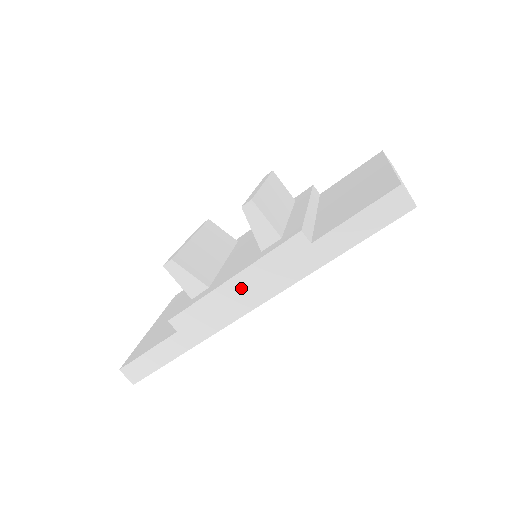
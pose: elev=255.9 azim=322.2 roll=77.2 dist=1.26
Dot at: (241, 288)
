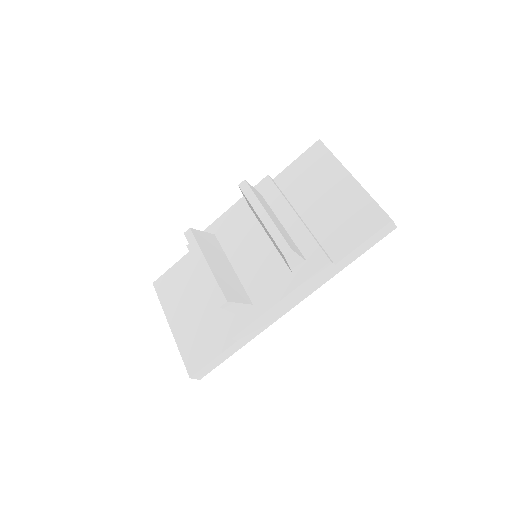
Dot at: (286, 302)
